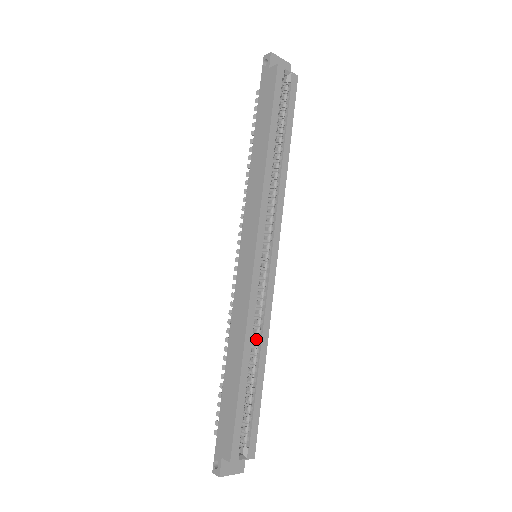
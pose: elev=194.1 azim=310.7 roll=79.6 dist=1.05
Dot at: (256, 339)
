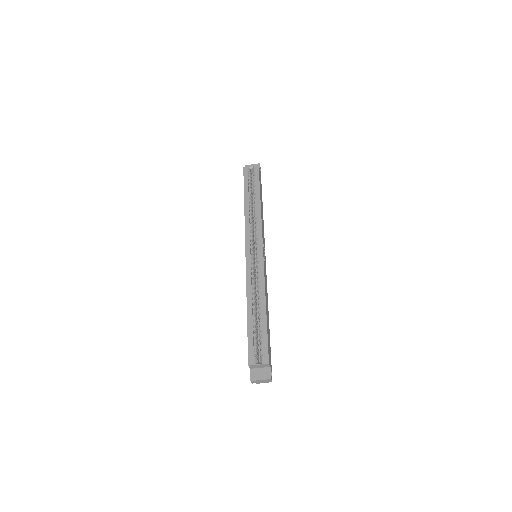
Dot at: occluded
